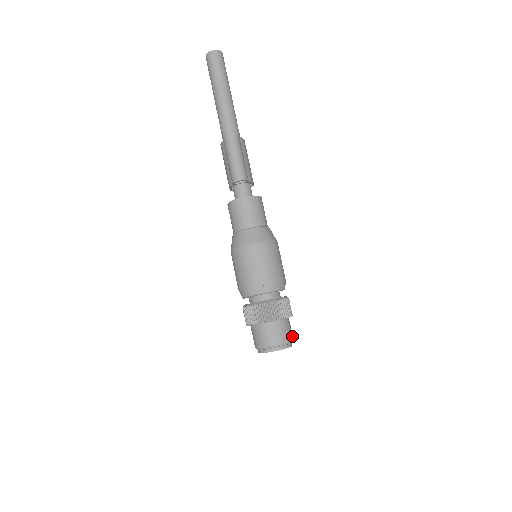
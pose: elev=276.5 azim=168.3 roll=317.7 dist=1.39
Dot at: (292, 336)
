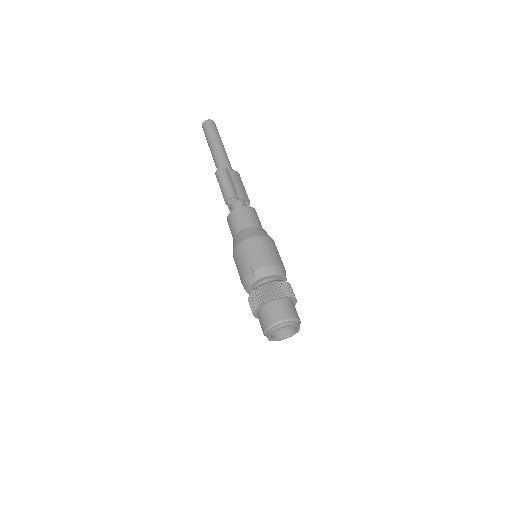
Dot at: (294, 315)
